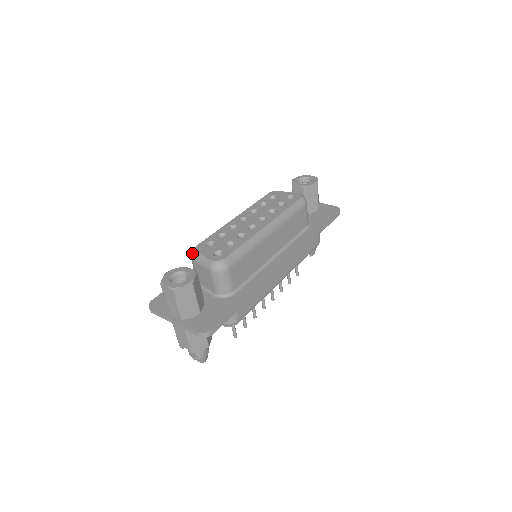
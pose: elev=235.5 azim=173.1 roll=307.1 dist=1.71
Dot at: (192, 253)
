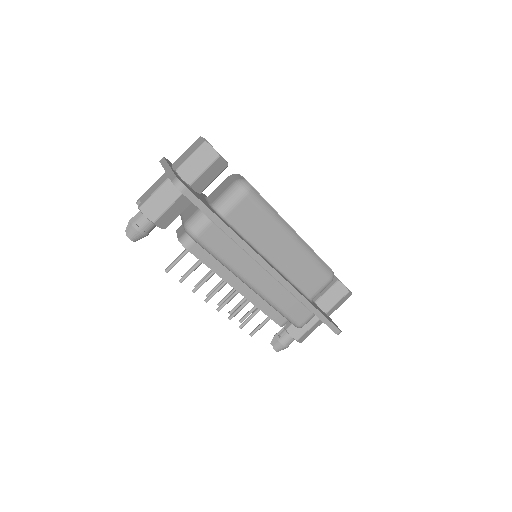
Dot at: occluded
